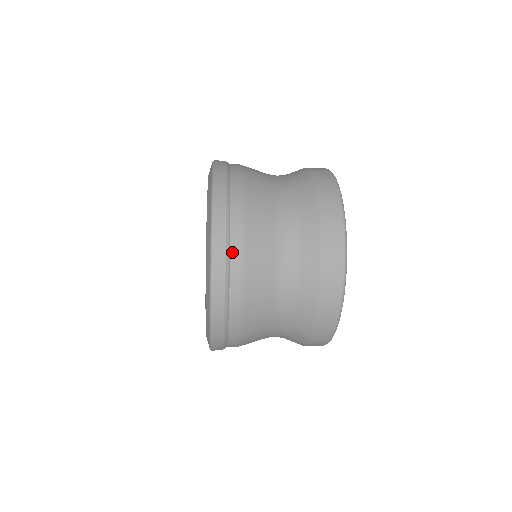
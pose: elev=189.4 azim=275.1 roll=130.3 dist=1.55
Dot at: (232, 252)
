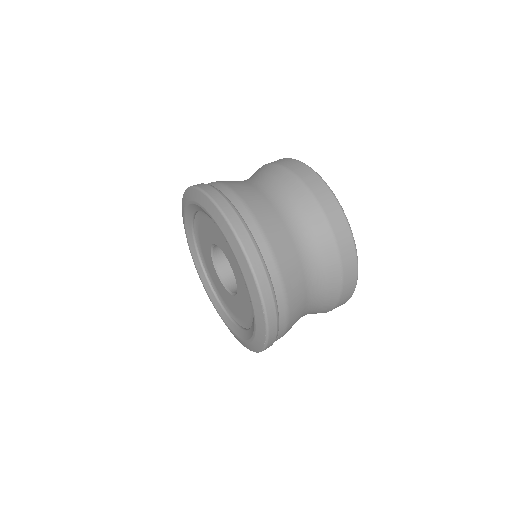
Dot at: (278, 301)
